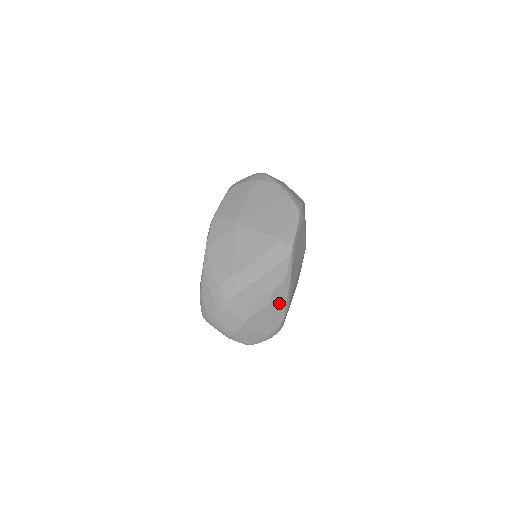
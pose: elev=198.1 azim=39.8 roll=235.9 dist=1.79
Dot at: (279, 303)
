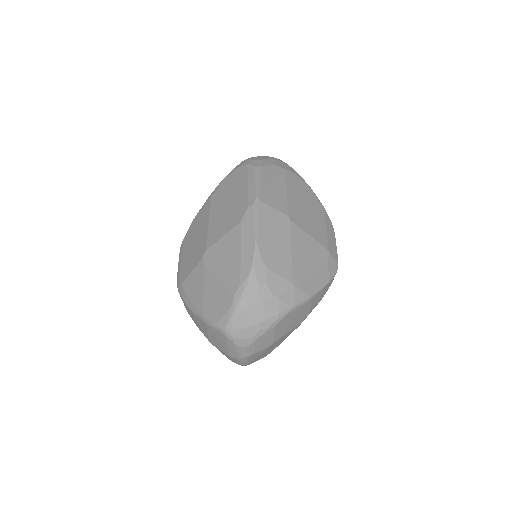
Dot at: occluded
